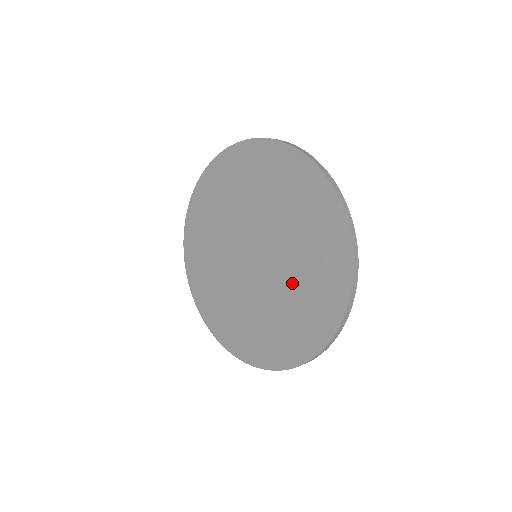
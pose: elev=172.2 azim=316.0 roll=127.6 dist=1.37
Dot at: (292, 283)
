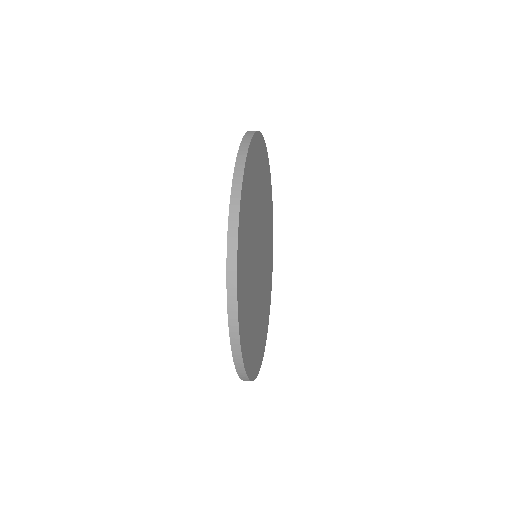
Dot at: occluded
